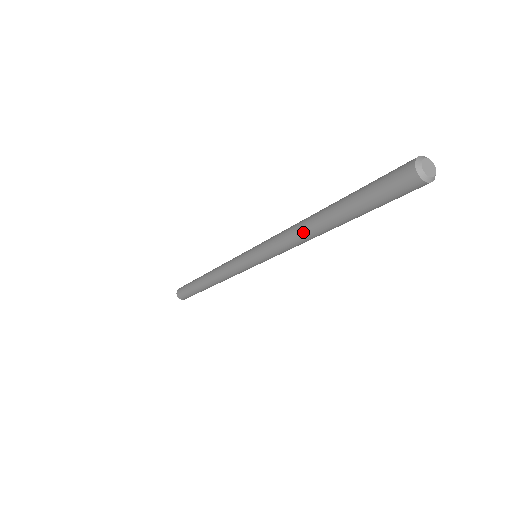
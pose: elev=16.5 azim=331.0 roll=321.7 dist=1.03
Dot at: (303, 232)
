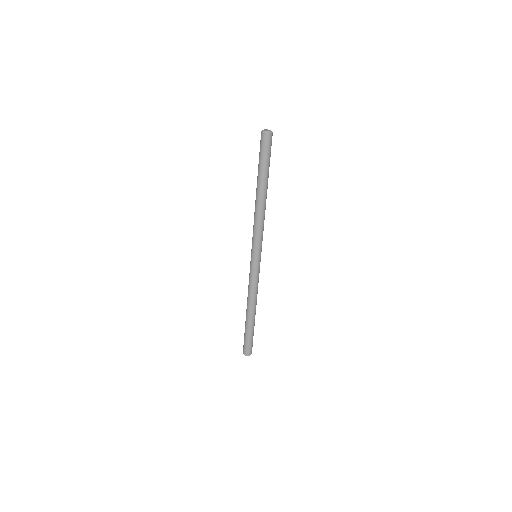
Dot at: (258, 207)
